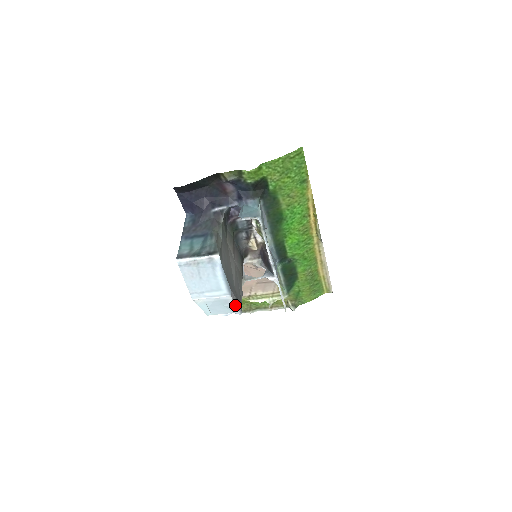
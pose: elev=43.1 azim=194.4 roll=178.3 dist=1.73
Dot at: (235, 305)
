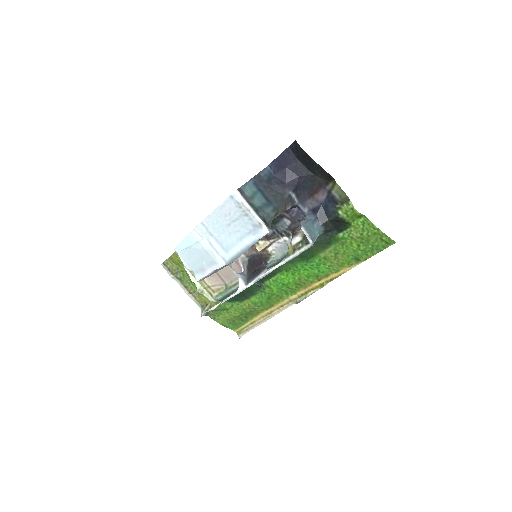
Dot at: (211, 272)
